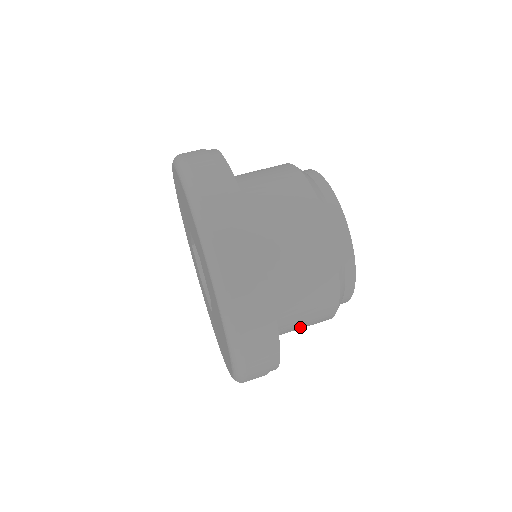
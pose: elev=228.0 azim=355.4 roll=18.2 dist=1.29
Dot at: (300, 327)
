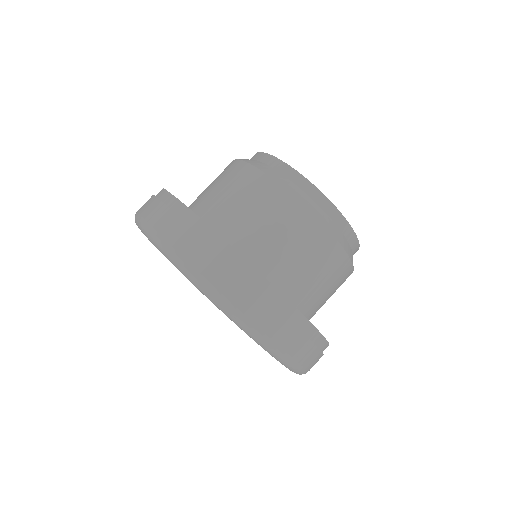
Dot at: occluded
